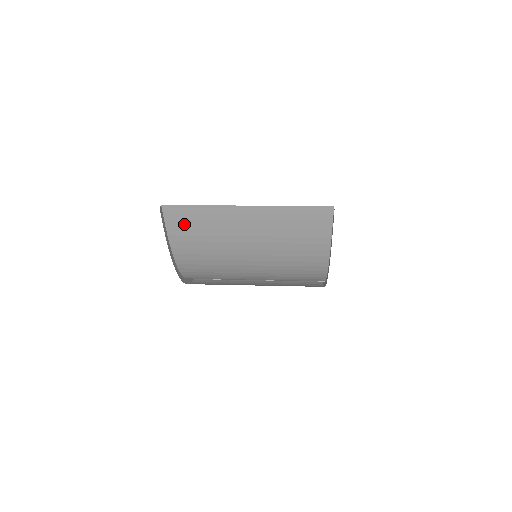
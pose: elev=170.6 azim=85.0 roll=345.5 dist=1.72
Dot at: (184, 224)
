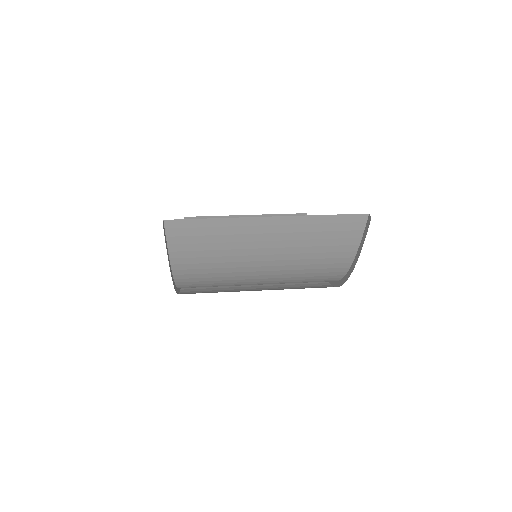
Dot at: (190, 239)
